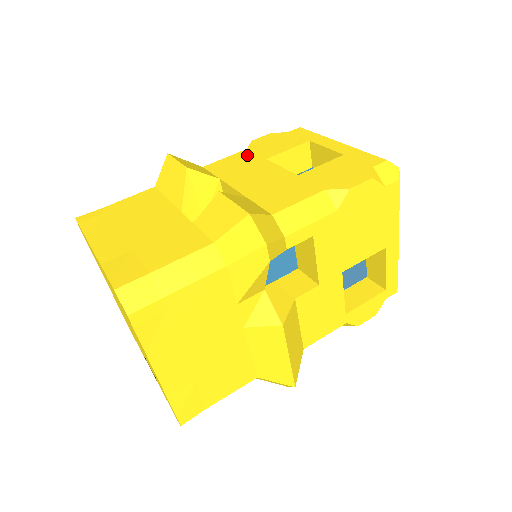
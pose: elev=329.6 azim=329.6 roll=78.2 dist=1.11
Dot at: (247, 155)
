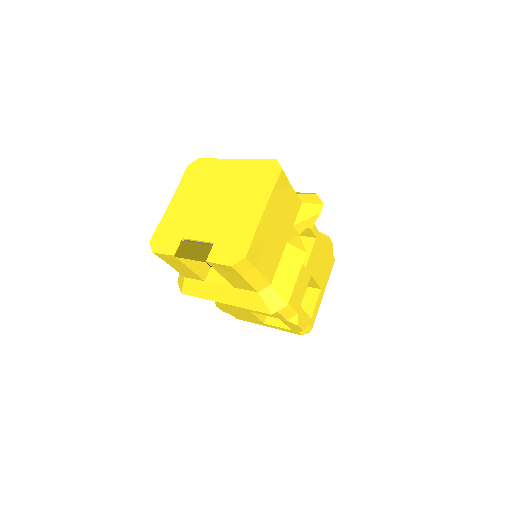
Dot at: occluded
